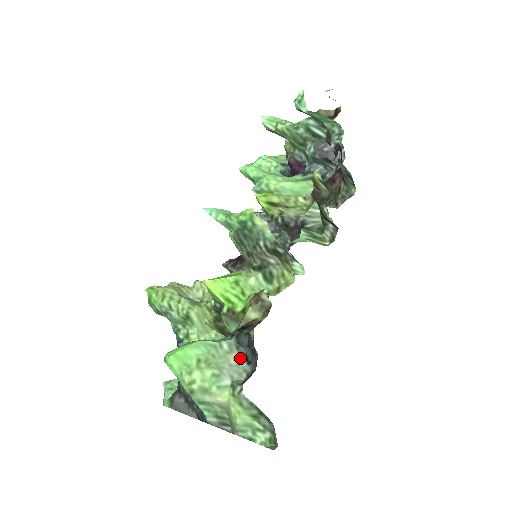
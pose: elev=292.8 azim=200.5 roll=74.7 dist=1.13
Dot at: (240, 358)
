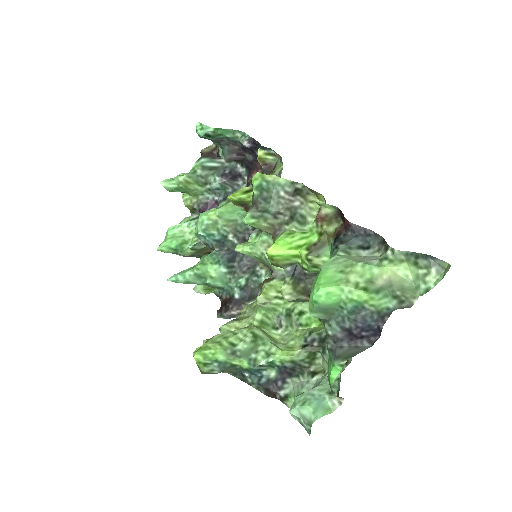
Dot at: (359, 253)
